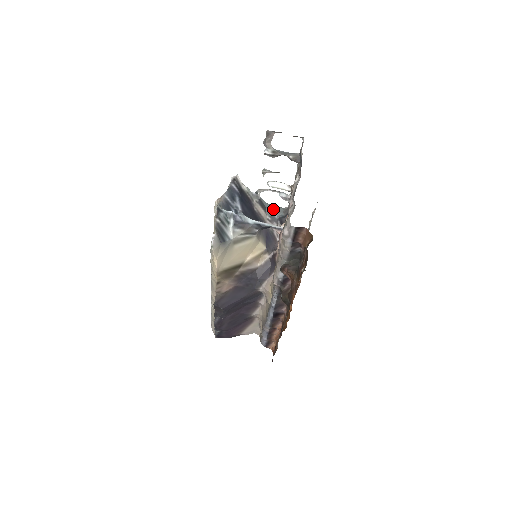
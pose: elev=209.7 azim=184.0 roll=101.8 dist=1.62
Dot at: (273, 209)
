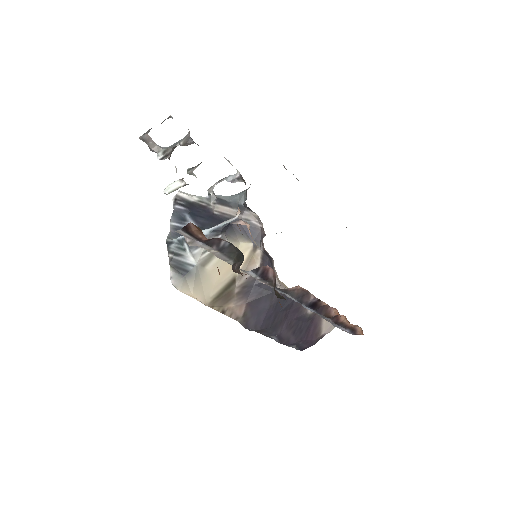
Dot at: (237, 198)
